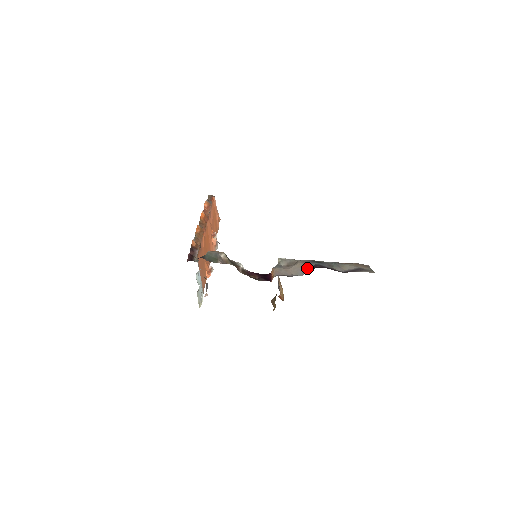
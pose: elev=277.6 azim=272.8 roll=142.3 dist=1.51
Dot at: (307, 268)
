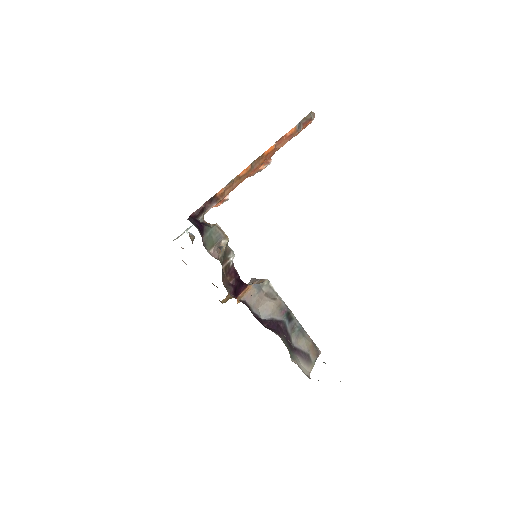
Dot at: (273, 317)
